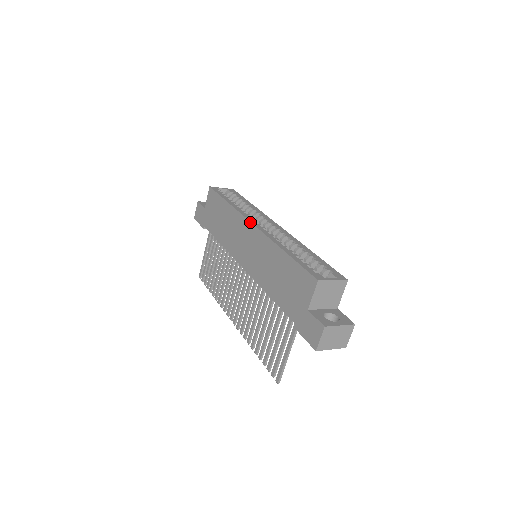
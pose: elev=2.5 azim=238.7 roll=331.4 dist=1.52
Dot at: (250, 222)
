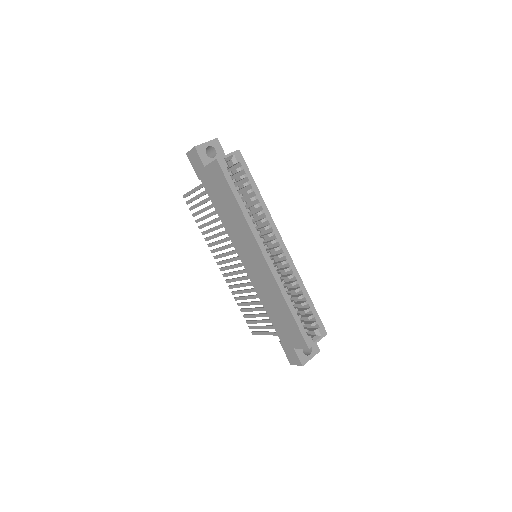
Dot at: (262, 253)
